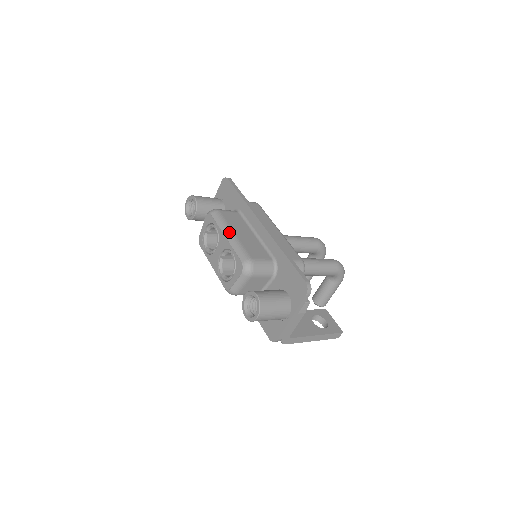
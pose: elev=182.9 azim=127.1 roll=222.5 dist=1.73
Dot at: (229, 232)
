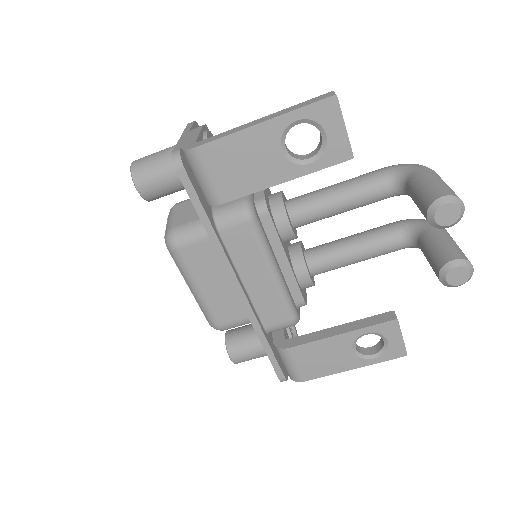
Dot at: occluded
